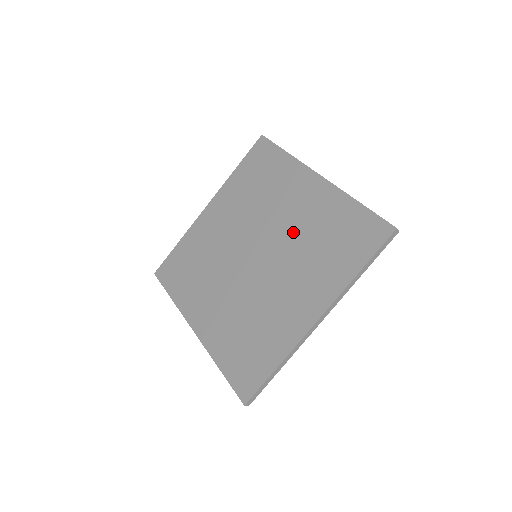
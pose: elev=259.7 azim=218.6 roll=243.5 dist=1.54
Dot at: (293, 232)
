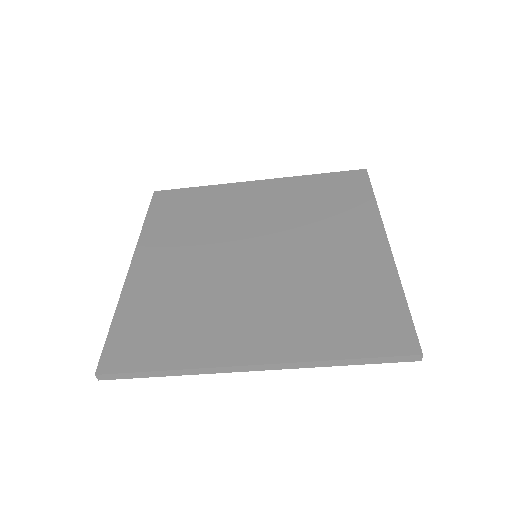
Dot at: (312, 266)
